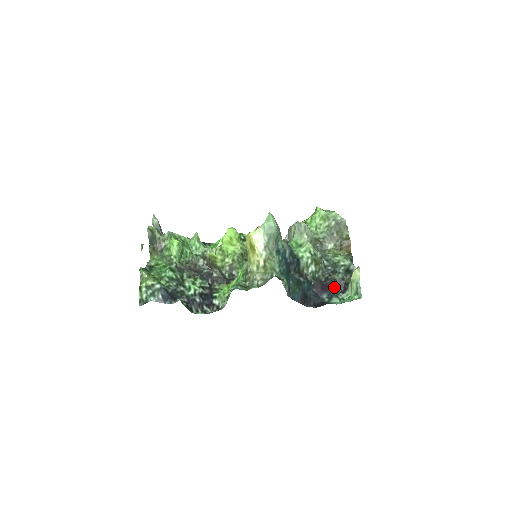
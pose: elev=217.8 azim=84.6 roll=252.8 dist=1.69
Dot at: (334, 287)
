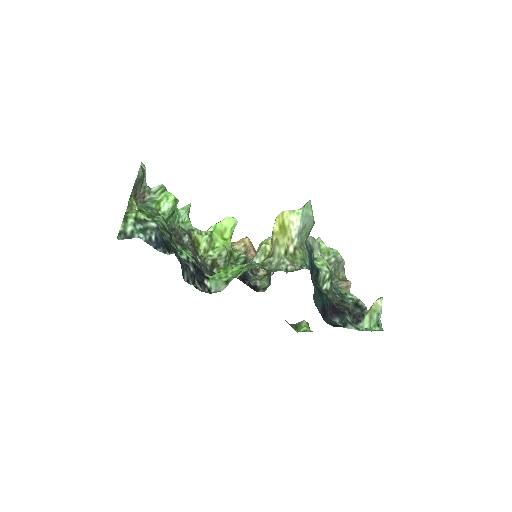
Dot at: (347, 314)
